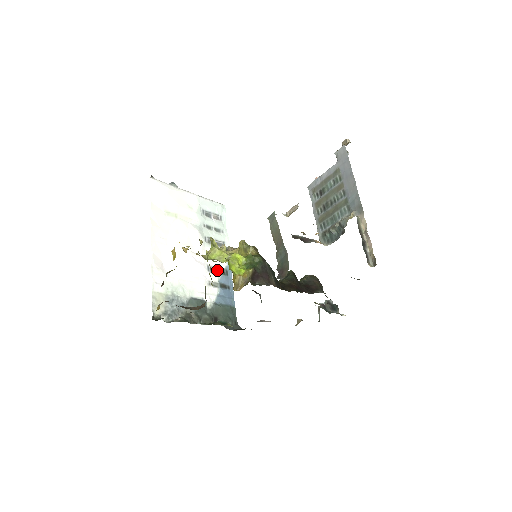
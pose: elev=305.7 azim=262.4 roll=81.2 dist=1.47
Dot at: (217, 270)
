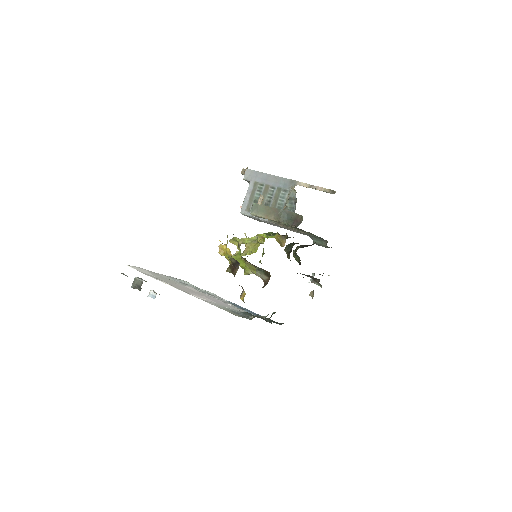
Dot at: (228, 303)
